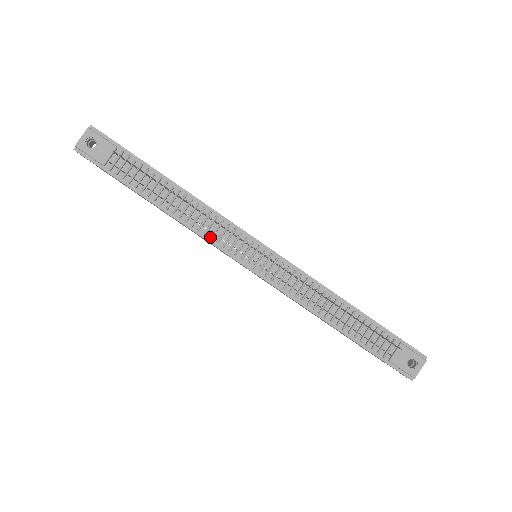
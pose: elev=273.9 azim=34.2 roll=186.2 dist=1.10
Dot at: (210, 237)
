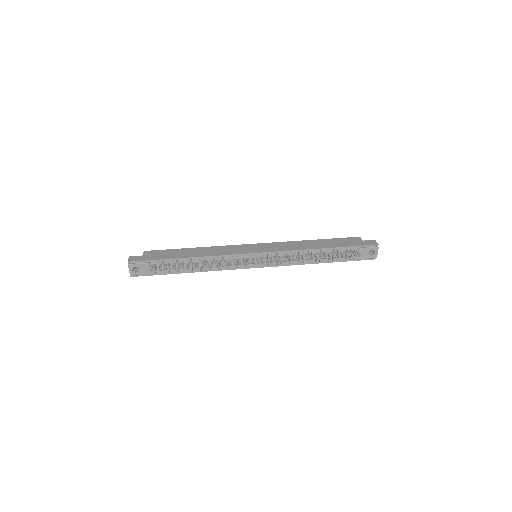
Dot at: (227, 268)
